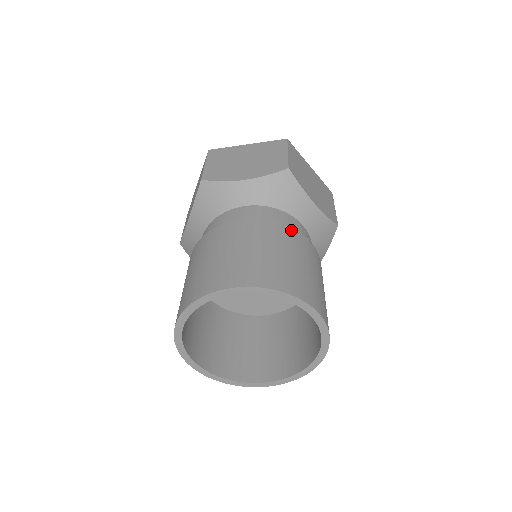
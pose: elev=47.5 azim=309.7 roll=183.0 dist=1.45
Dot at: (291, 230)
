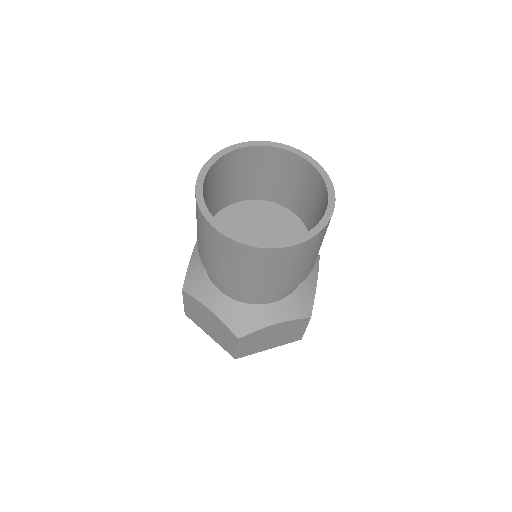
Dot at: occluded
